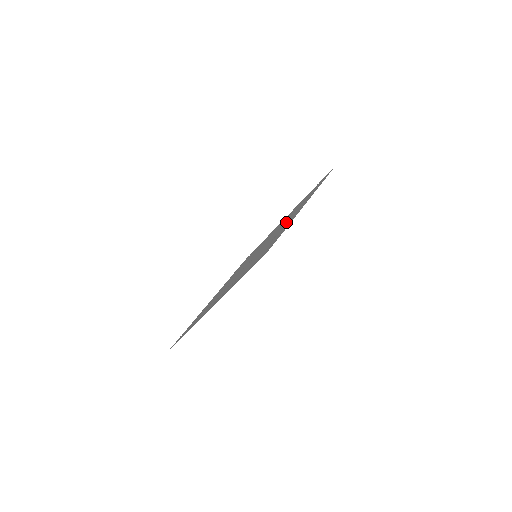
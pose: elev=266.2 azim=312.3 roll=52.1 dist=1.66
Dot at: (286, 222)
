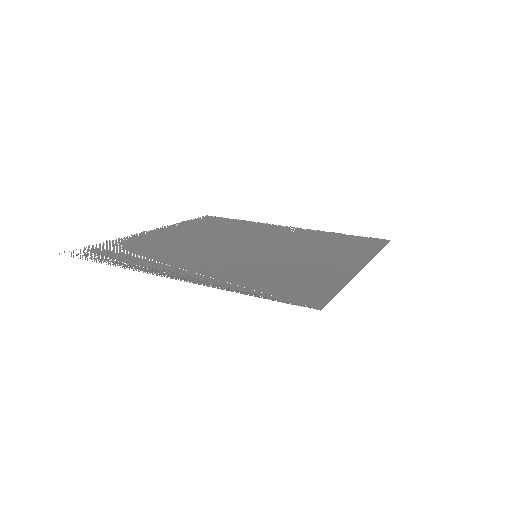
Dot at: (319, 256)
